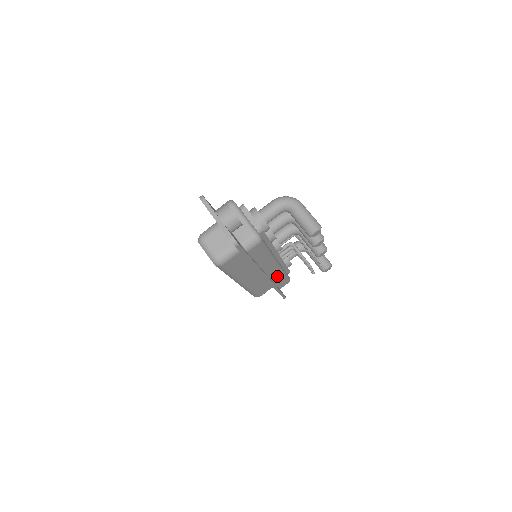
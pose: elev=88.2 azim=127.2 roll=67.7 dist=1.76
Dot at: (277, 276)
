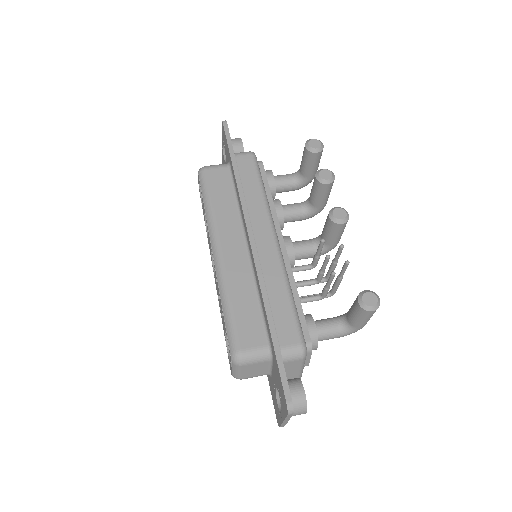
Dot at: (274, 278)
